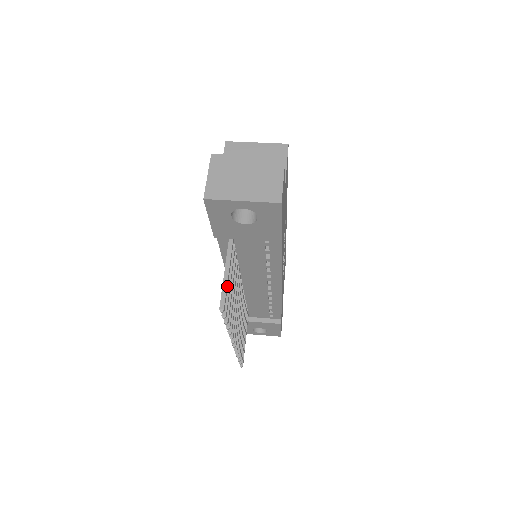
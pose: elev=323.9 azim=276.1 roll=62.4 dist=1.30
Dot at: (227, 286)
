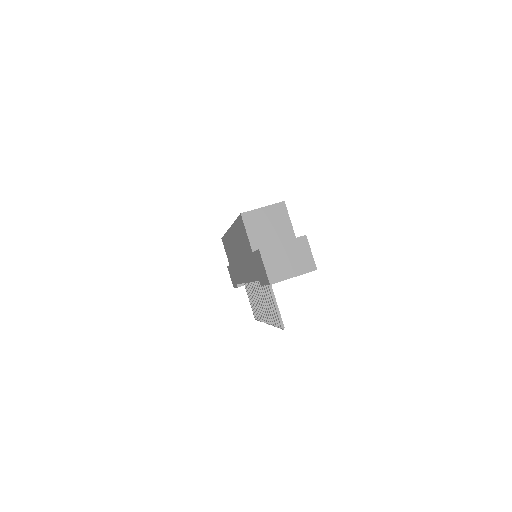
Dot at: (279, 311)
